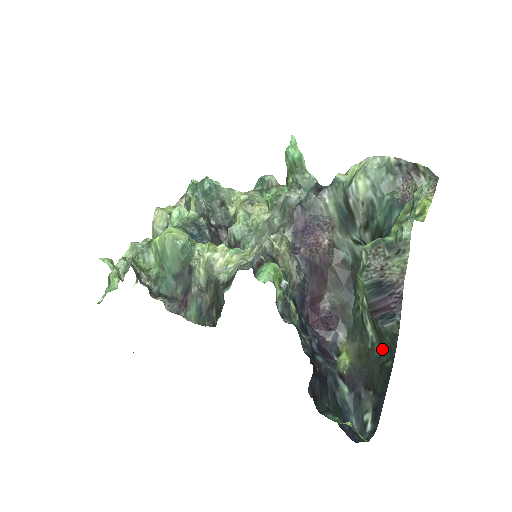
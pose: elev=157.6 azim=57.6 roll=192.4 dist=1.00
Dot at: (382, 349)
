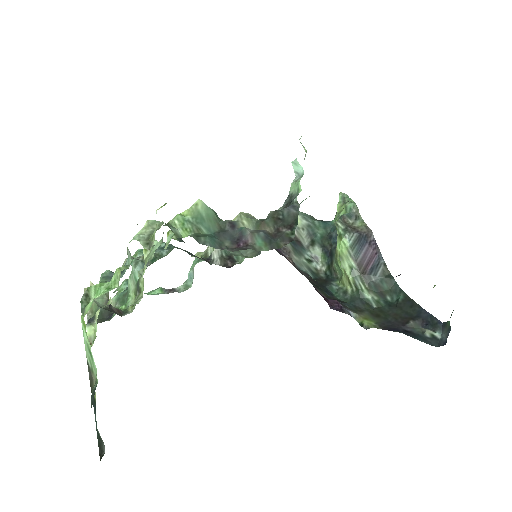
Dot at: (386, 299)
